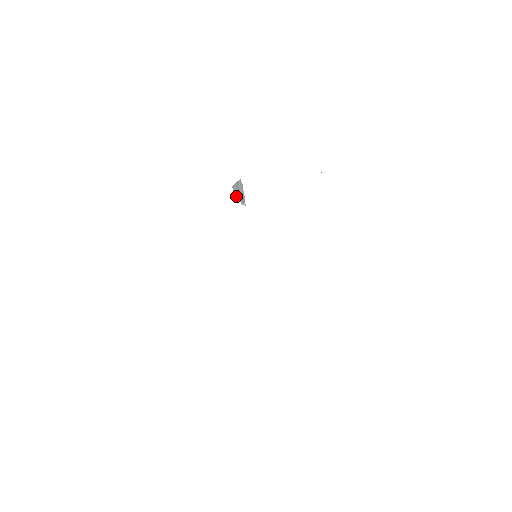
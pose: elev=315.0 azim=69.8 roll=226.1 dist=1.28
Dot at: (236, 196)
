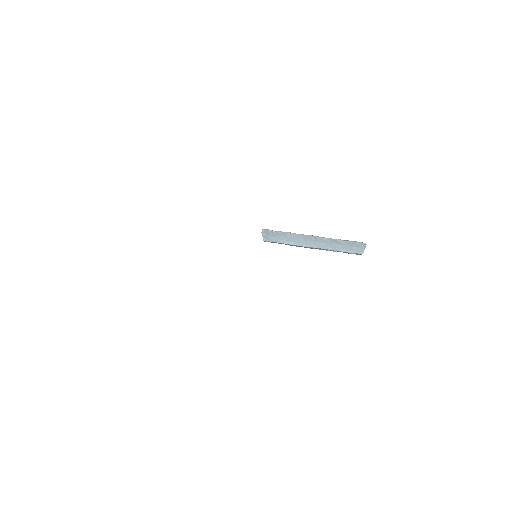
Dot at: occluded
